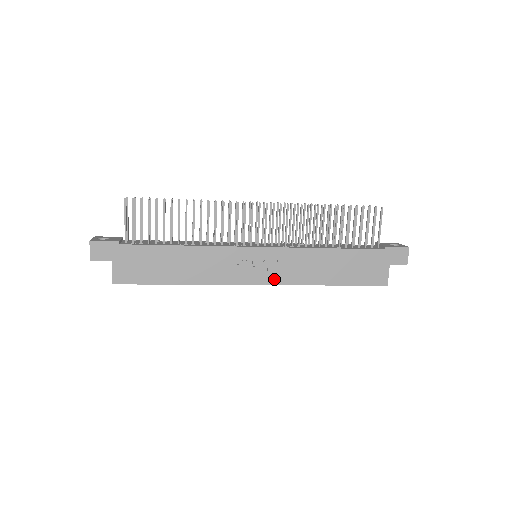
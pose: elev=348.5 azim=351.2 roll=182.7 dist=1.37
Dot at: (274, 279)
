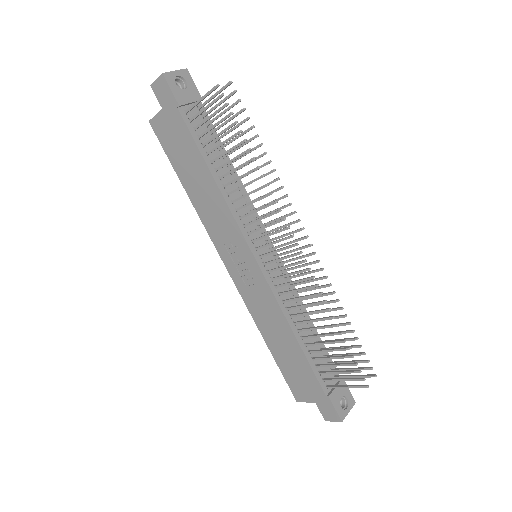
Dot at: (240, 285)
